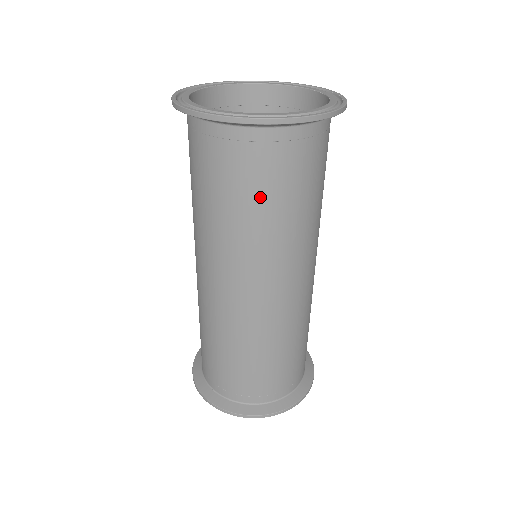
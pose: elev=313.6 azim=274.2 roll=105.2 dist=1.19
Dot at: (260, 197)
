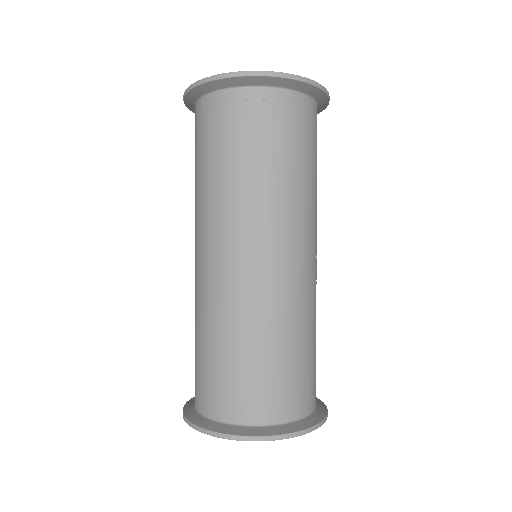
Dot at: (258, 150)
